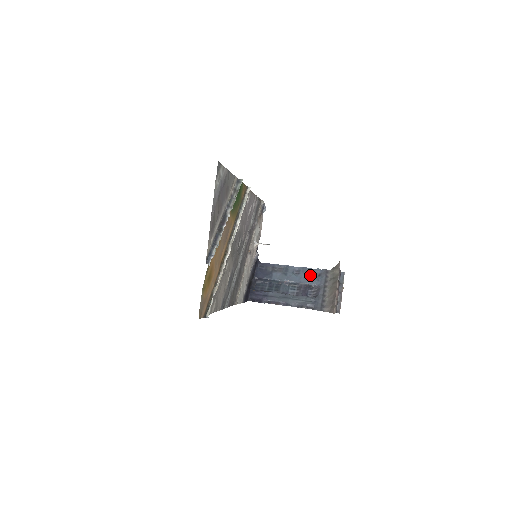
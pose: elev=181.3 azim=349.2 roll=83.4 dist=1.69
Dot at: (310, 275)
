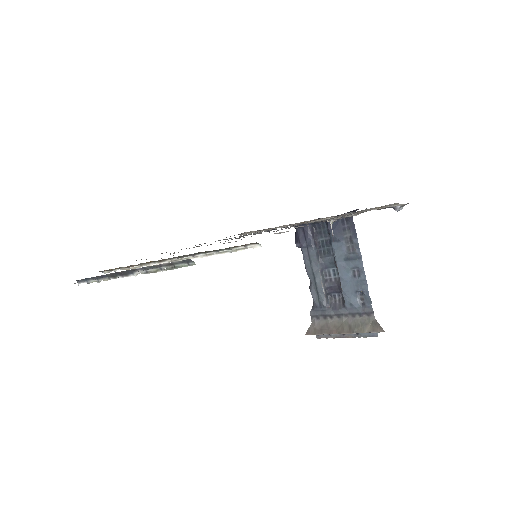
Dot at: (357, 292)
